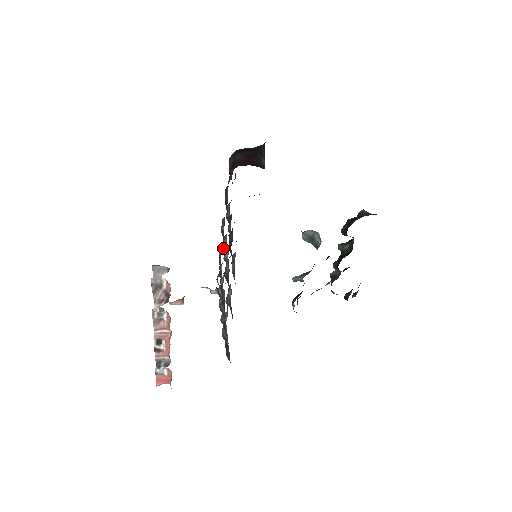
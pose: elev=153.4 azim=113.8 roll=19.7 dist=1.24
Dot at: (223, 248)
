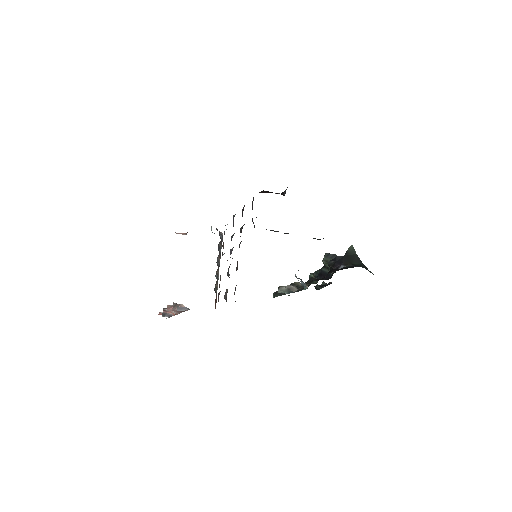
Dot at: (231, 238)
